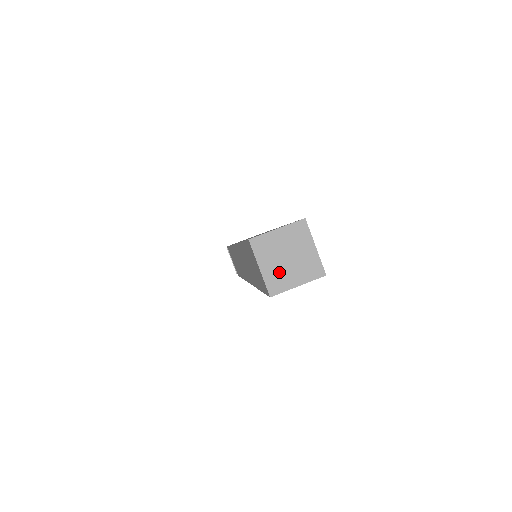
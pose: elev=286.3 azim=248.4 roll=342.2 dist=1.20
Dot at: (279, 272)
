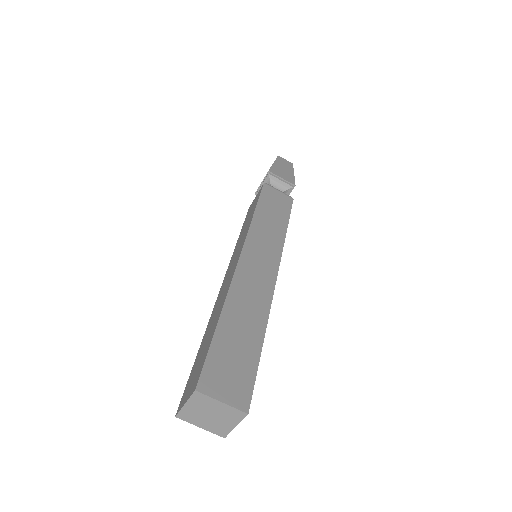
Dot at: (196, 415)
